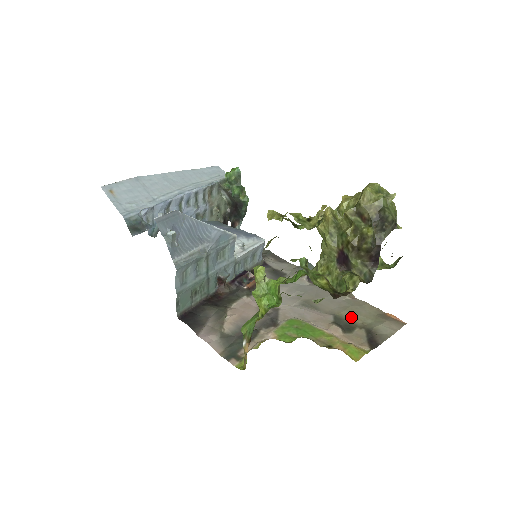
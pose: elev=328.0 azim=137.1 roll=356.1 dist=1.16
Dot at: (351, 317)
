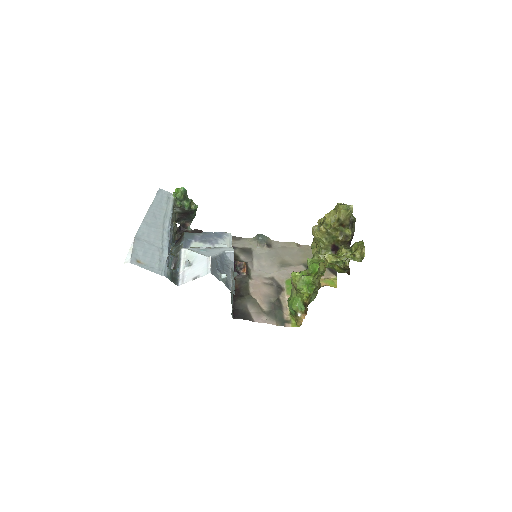
Dot at: occluded
